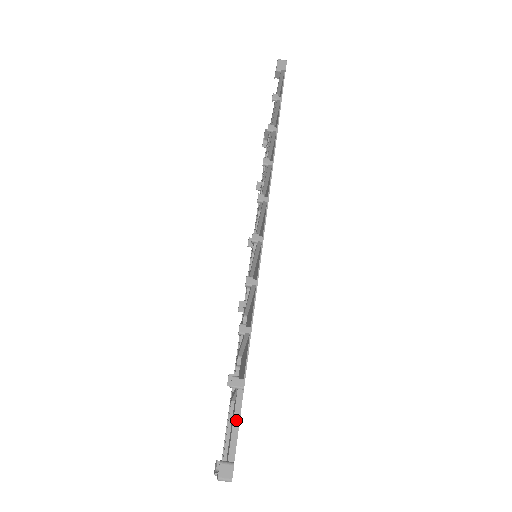
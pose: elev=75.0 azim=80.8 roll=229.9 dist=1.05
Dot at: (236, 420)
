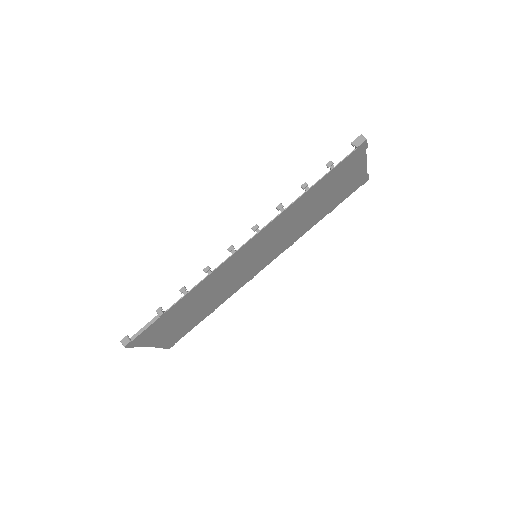
Dot at: (146, 326)
